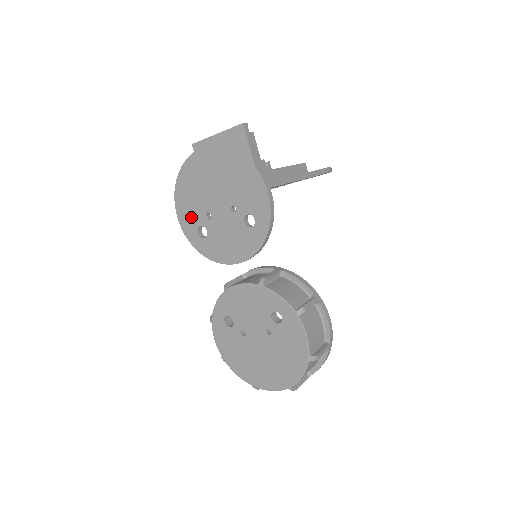
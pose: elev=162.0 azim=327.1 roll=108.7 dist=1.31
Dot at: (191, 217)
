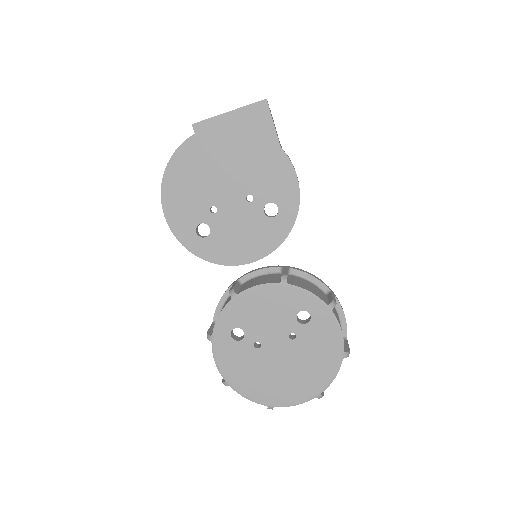
Dot at: (186, 213)
